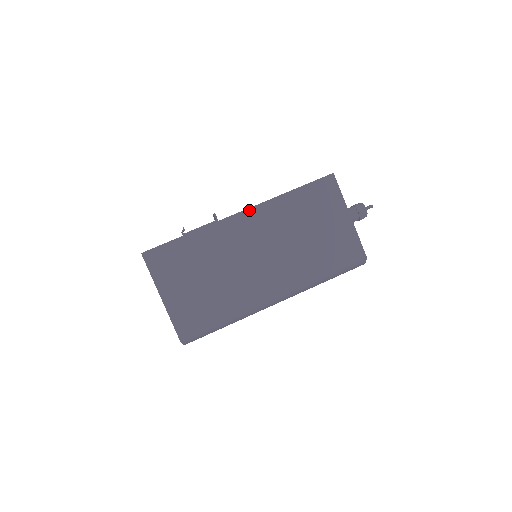
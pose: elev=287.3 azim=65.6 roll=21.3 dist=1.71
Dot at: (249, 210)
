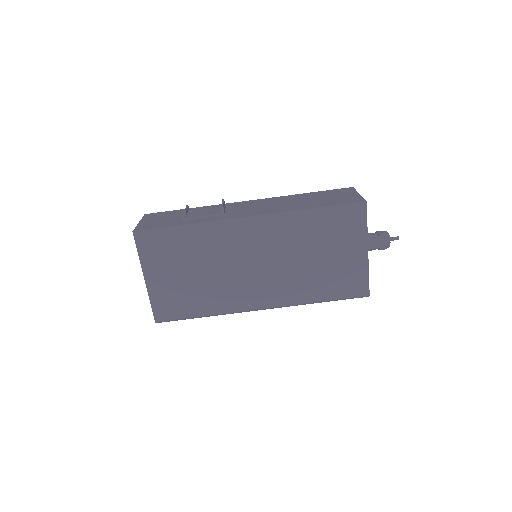
Dot at: (259, 217)
